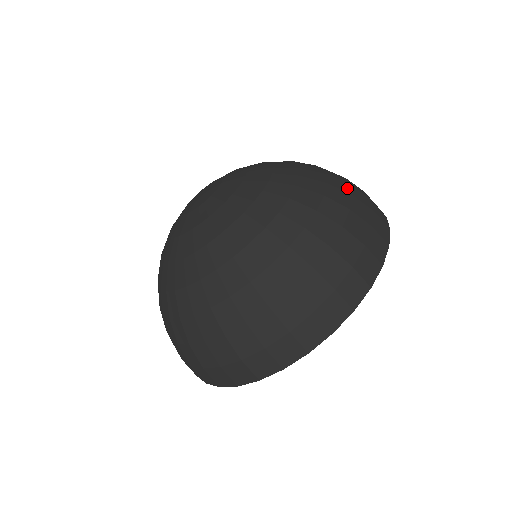
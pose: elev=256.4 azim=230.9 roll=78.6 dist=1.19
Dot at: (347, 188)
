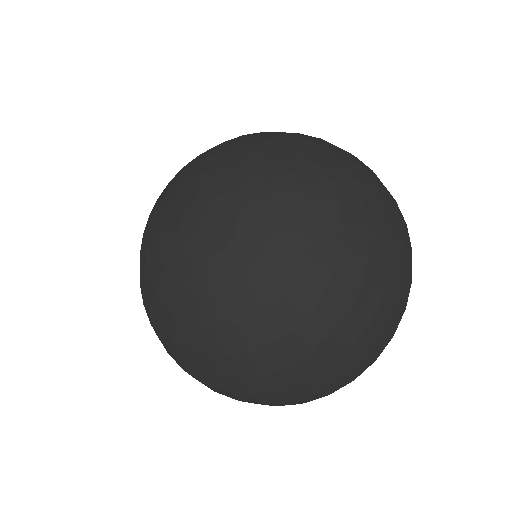
Dot at: (377, 196)
